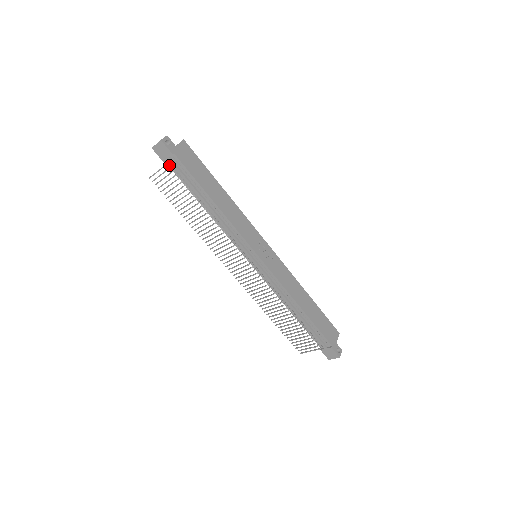
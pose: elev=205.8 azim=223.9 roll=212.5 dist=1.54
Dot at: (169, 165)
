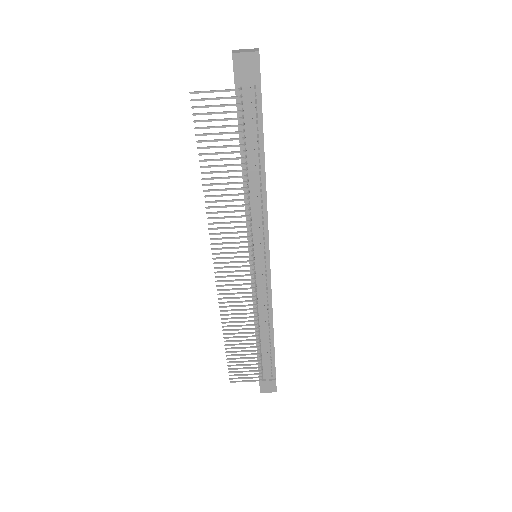
Dot at: (237, 91)
